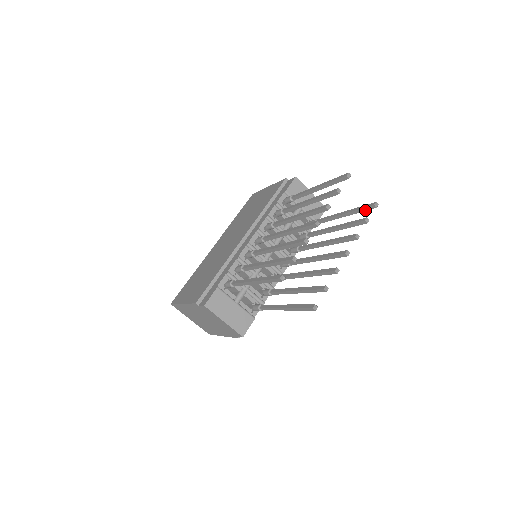
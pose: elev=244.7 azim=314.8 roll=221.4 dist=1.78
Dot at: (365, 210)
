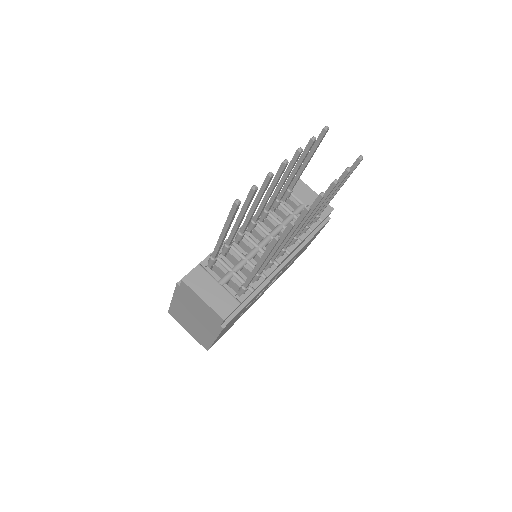
Dot at: (352, 170)
